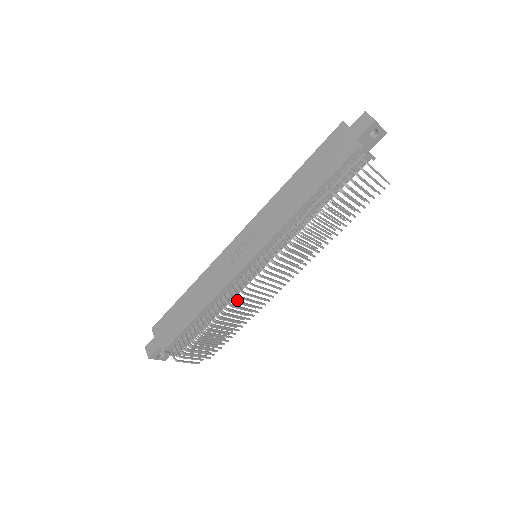
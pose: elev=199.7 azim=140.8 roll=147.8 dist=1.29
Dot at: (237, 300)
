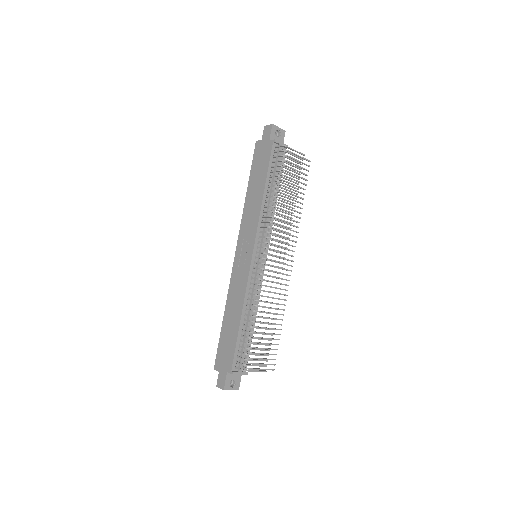
Dot at: occluded
